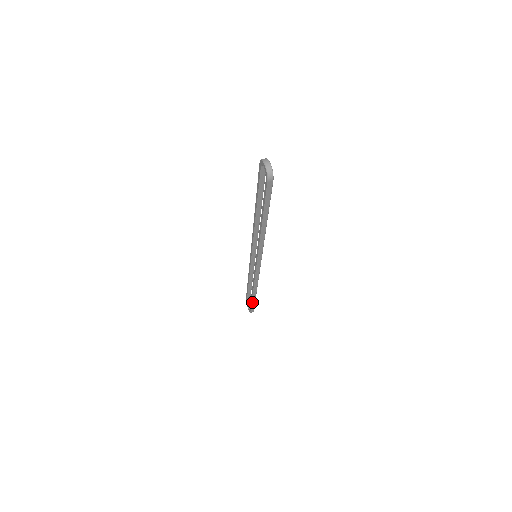
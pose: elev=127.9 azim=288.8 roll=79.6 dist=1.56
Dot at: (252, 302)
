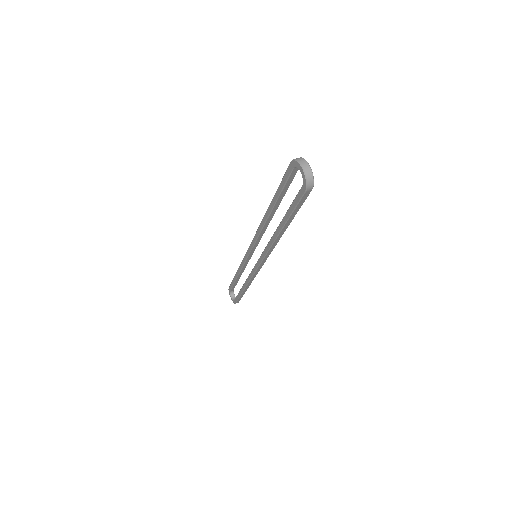
Dot at: (240, 296)
